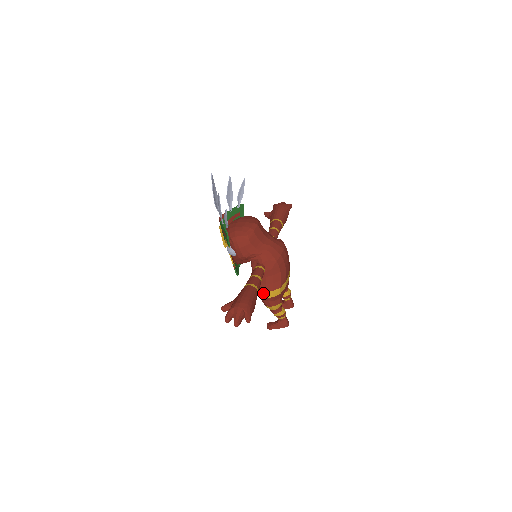
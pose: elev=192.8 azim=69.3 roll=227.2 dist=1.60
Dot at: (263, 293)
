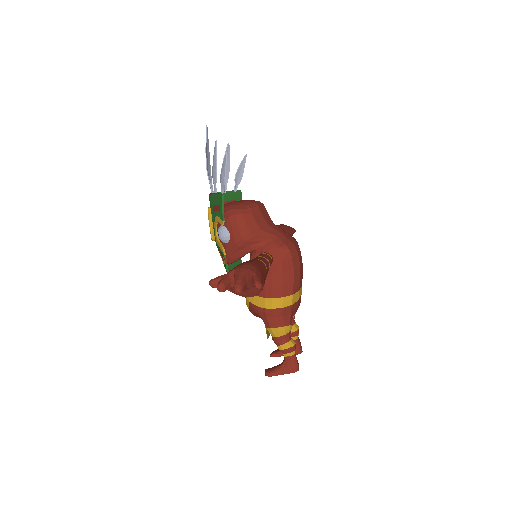
Dot at: (267, 301)
